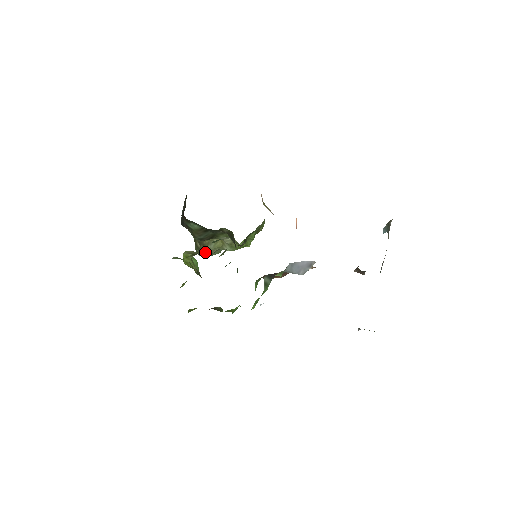
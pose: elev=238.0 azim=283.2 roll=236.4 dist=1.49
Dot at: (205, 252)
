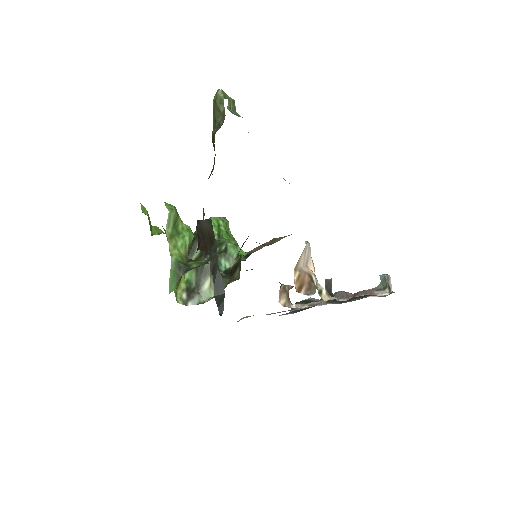
Dot at: occluded
